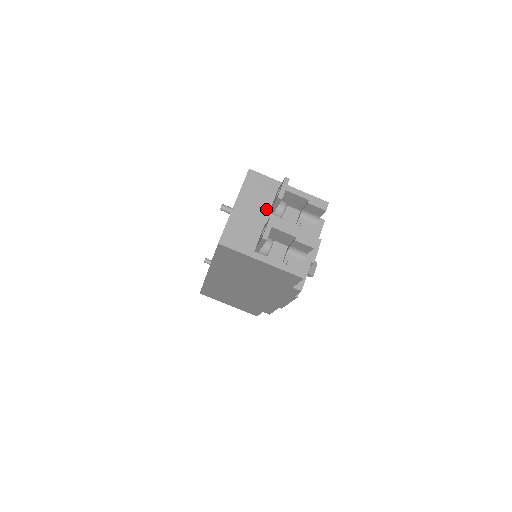
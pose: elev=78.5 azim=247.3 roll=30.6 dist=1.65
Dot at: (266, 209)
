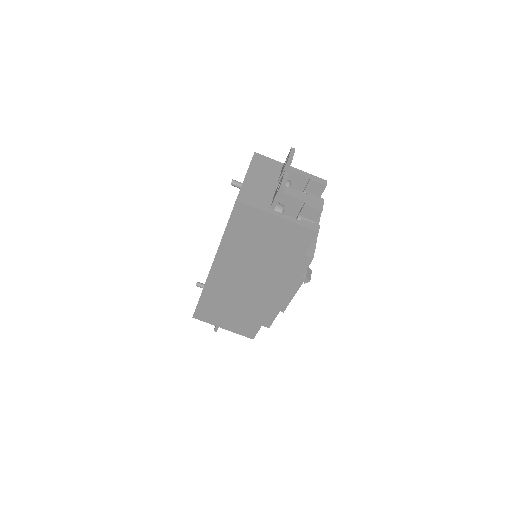
Dot at: (275, 180)
